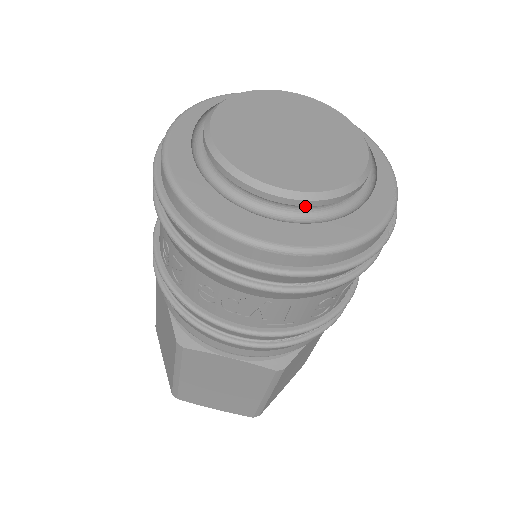
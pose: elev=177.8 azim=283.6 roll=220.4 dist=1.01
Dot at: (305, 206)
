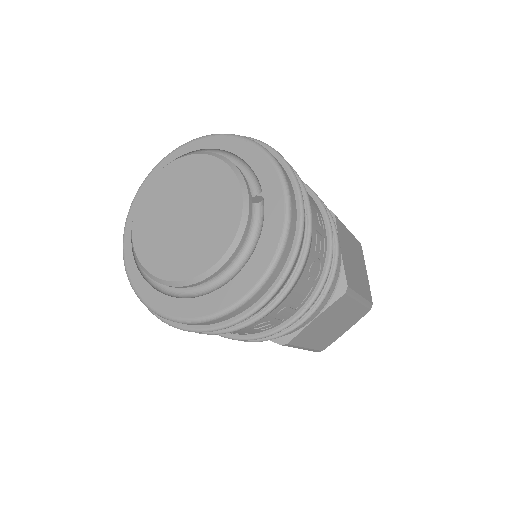
Dot at: occluded
